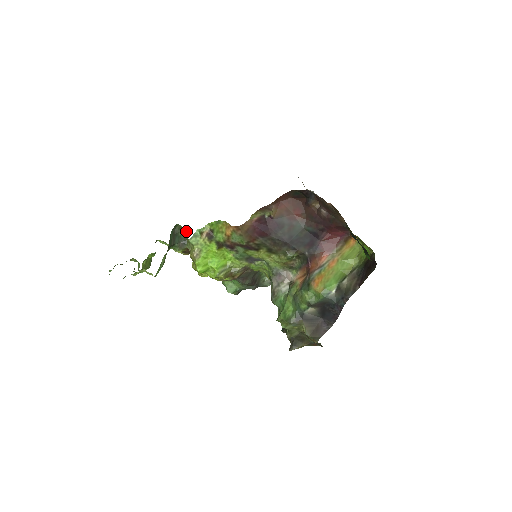
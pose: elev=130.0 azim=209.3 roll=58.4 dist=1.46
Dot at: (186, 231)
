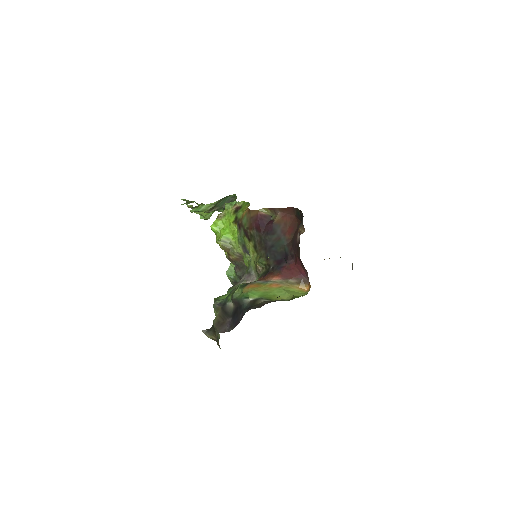
Dot at: occluded
